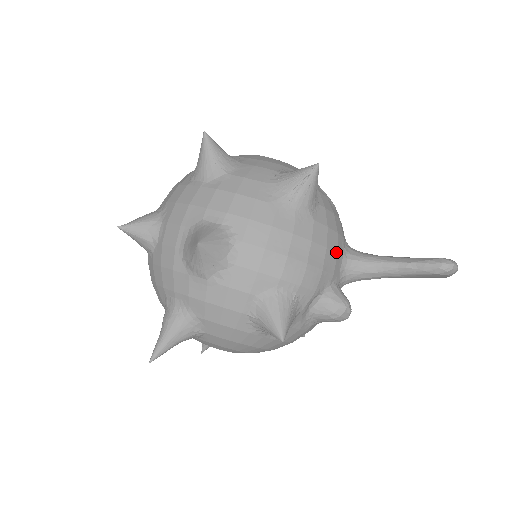
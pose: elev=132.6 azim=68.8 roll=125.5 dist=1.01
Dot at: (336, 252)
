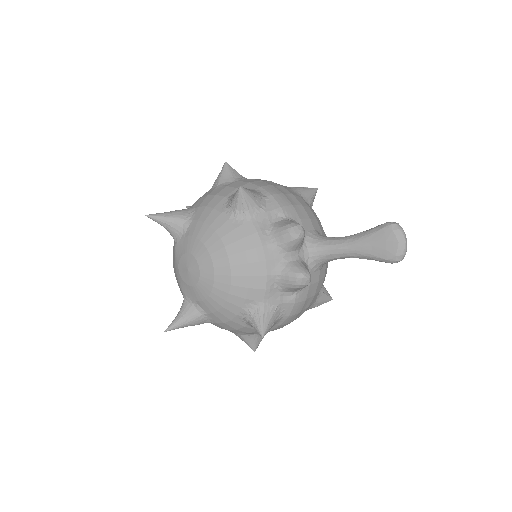
Dot at: (309, 217)
